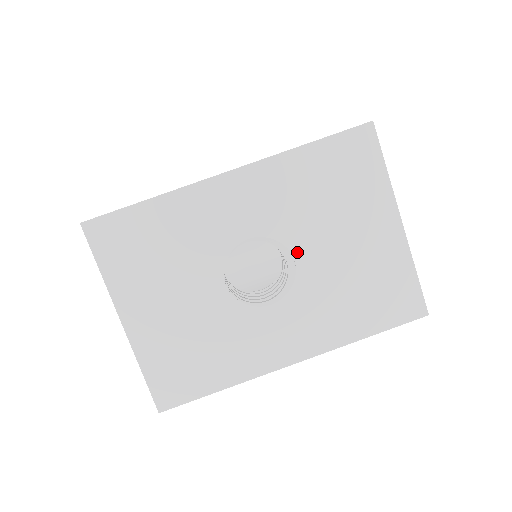
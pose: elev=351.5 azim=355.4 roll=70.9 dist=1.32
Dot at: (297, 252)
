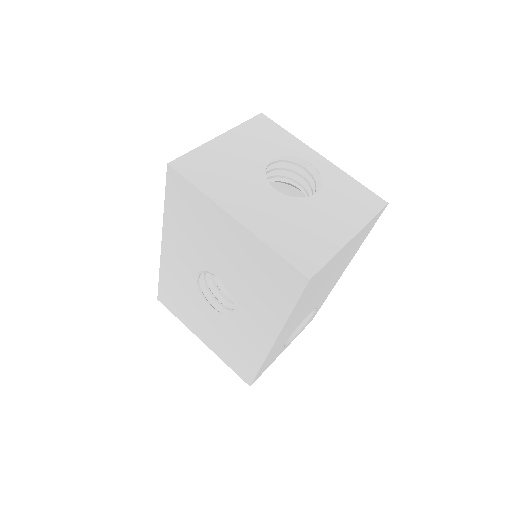
Dot at: (215, 272)
